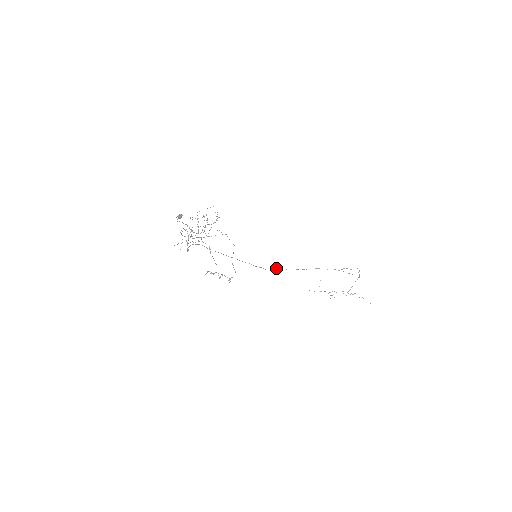
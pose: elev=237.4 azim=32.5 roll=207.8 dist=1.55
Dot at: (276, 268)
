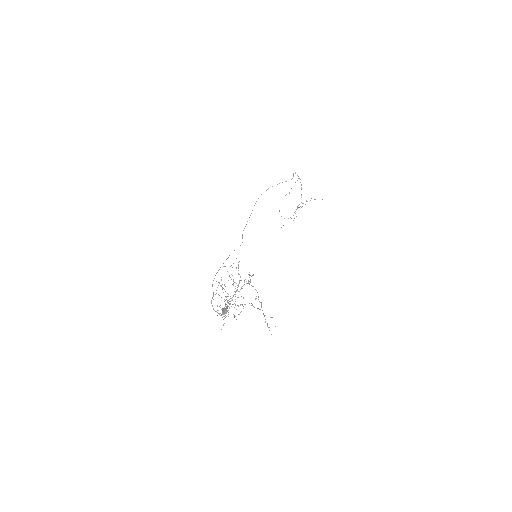
Dot at: occluded
